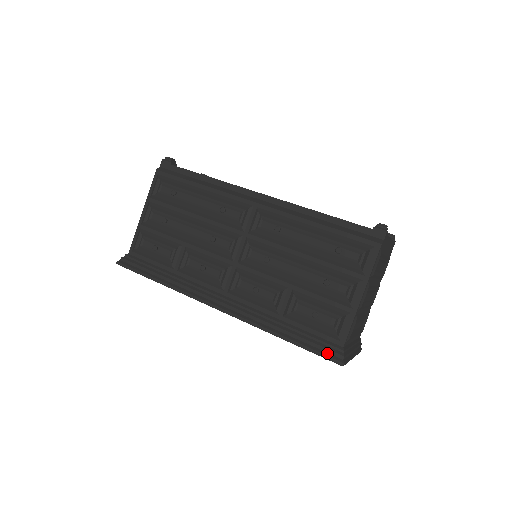
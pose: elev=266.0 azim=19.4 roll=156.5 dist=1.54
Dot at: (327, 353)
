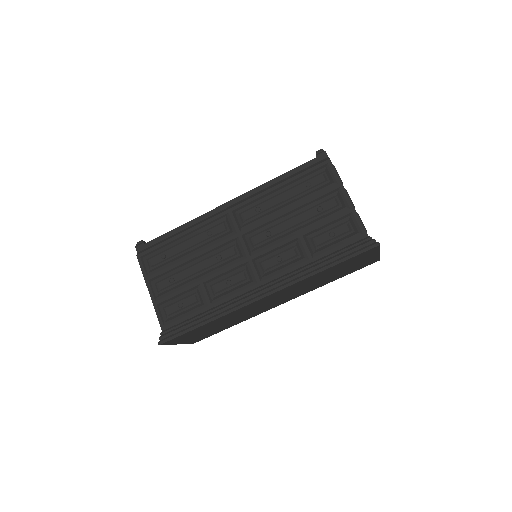
Dot at: (362, 248)
